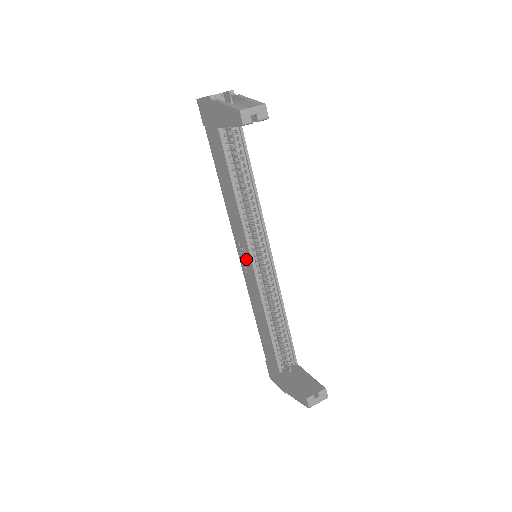
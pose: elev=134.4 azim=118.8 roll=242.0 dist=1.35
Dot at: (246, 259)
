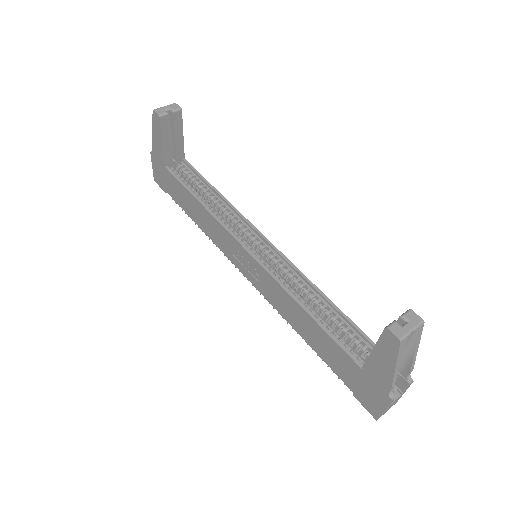
Dot at: (245, 261)
